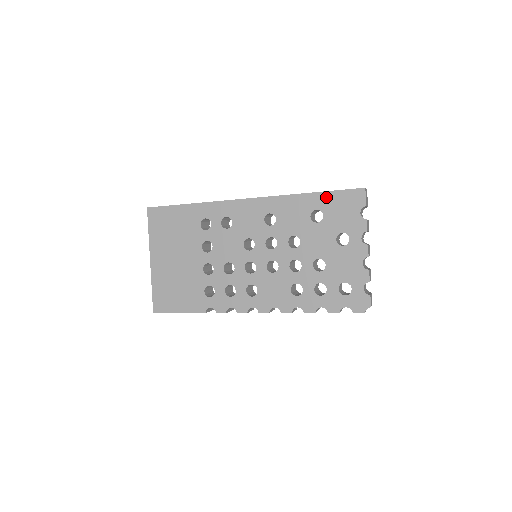
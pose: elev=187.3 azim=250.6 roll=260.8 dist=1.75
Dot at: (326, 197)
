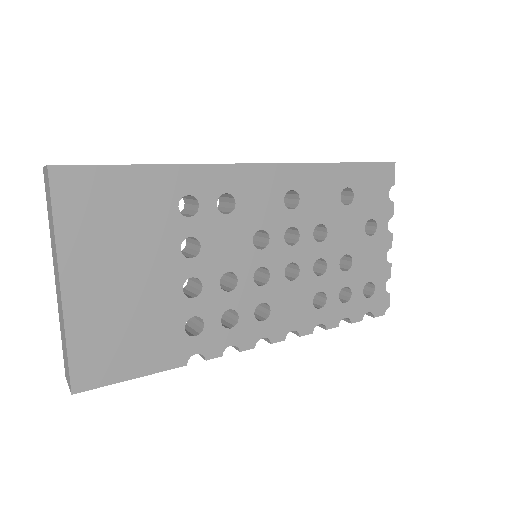
Dot at: (358, 170)
